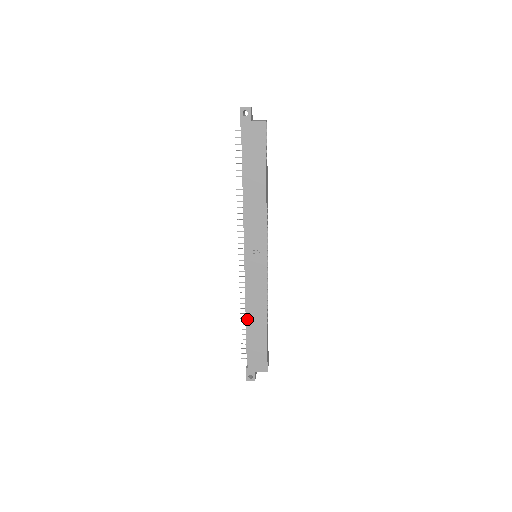
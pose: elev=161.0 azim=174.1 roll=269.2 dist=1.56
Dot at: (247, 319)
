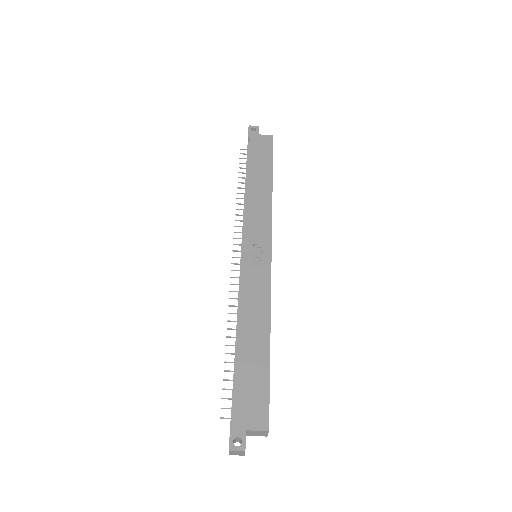
Dot at: (239, 331)
